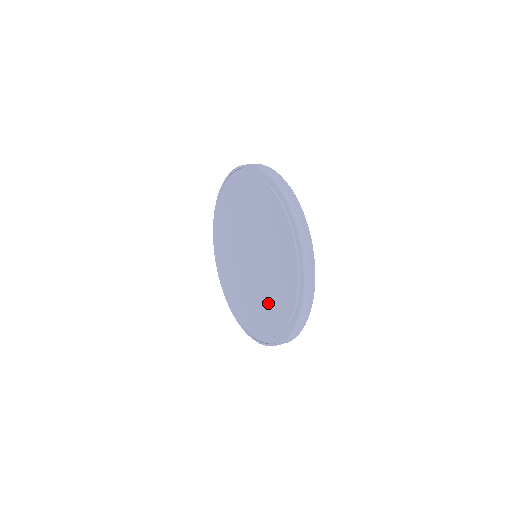
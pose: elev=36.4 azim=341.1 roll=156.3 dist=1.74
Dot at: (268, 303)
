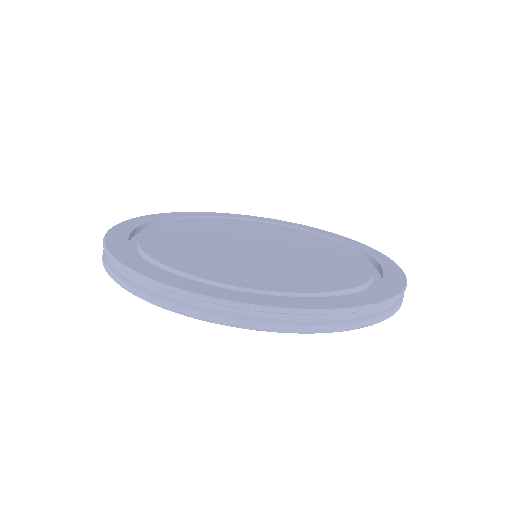
Dot at: occluded
